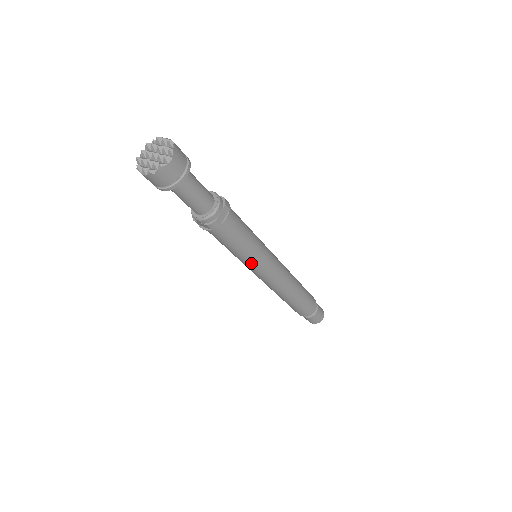
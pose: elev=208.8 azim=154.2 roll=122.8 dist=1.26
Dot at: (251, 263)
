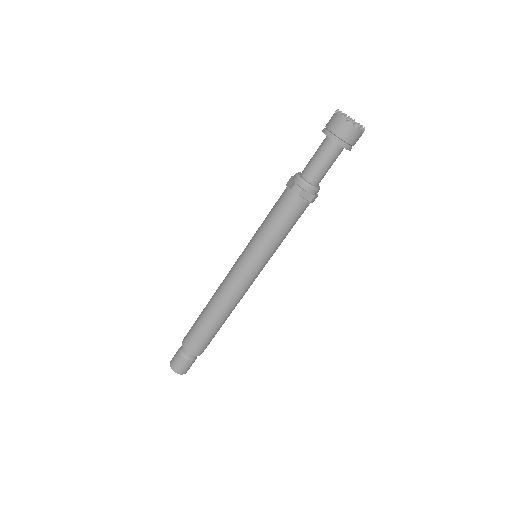
Dot at: (254, 248)
